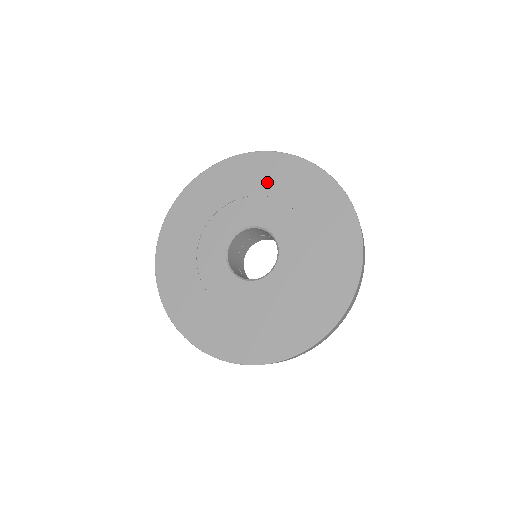
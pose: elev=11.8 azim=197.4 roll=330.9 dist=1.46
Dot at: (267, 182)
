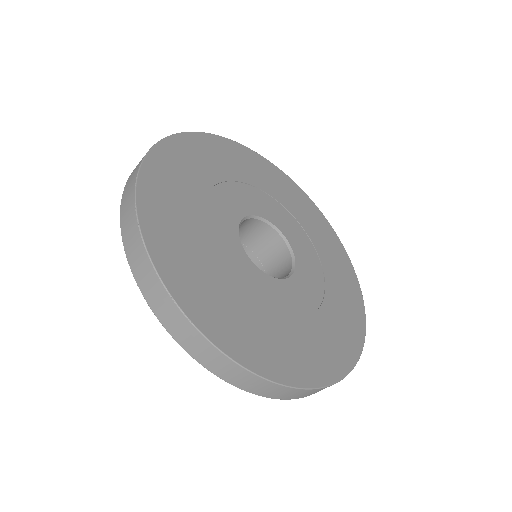
Dot at: (283, 194)
